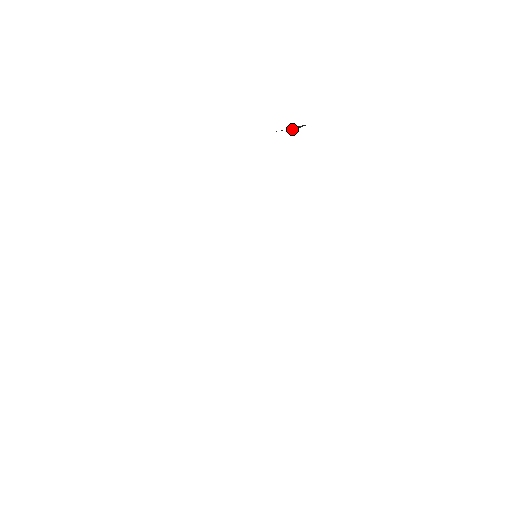
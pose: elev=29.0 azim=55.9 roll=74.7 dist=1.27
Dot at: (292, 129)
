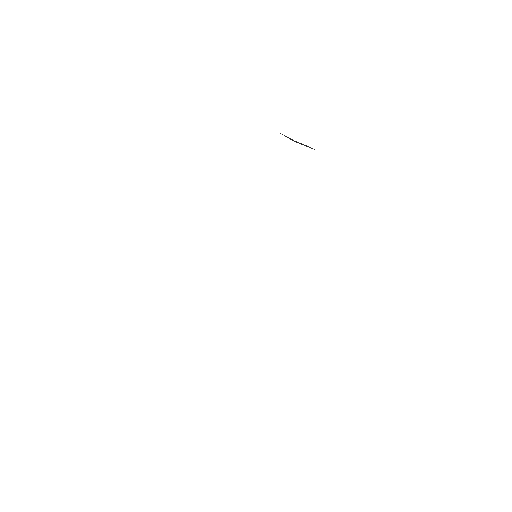
Dot at: (295, 141)
